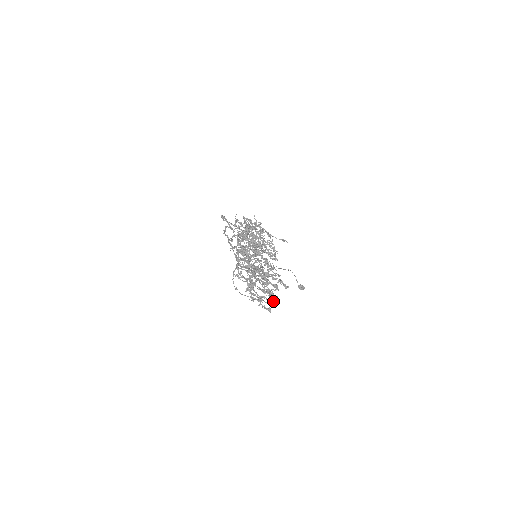
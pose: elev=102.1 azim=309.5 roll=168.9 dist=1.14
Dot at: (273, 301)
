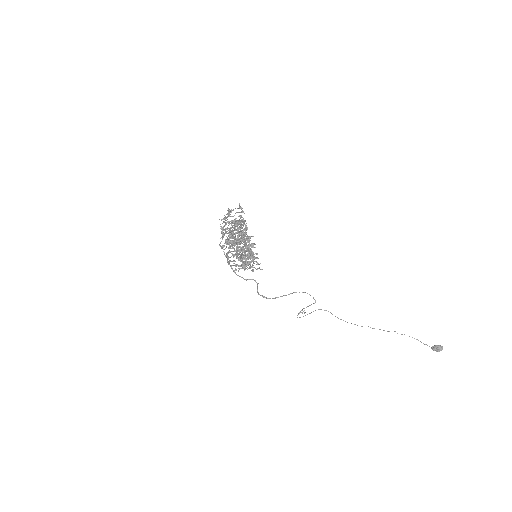
Dot at: (243, 231)
